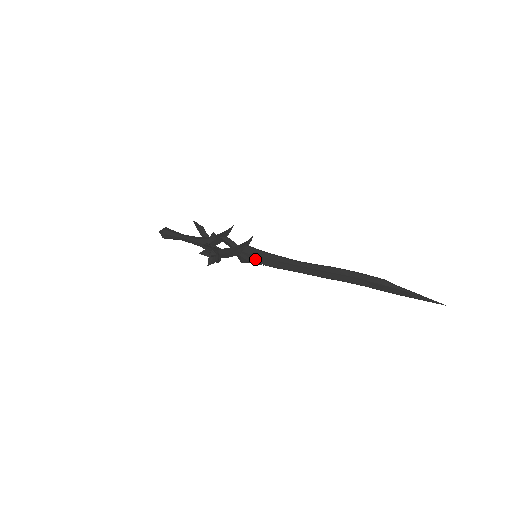
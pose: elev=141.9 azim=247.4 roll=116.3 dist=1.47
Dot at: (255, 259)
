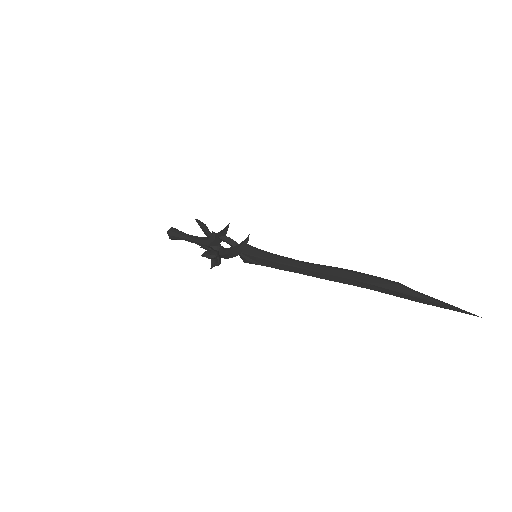
Dot at: (255, 260)
